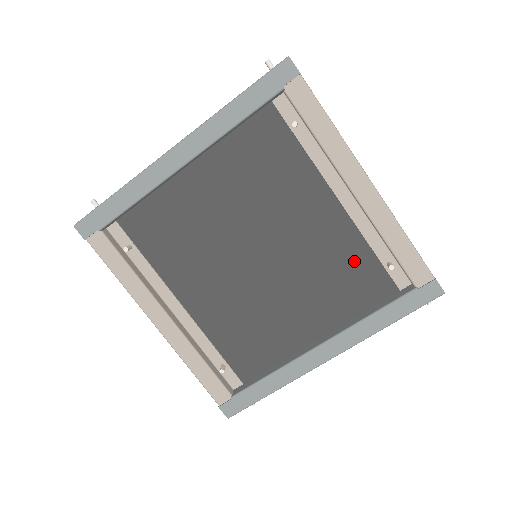
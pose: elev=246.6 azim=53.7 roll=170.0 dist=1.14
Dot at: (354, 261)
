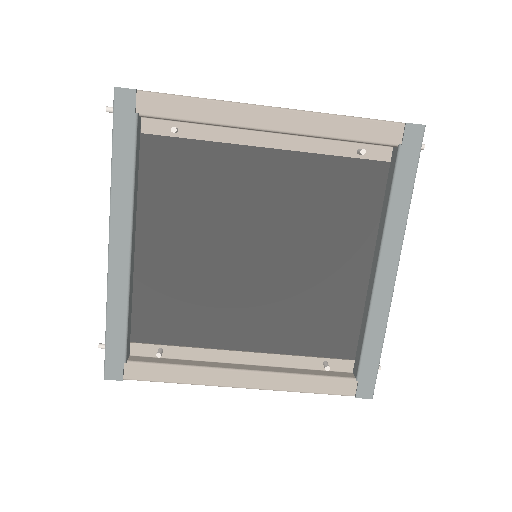
Dot at: (331, 179)
